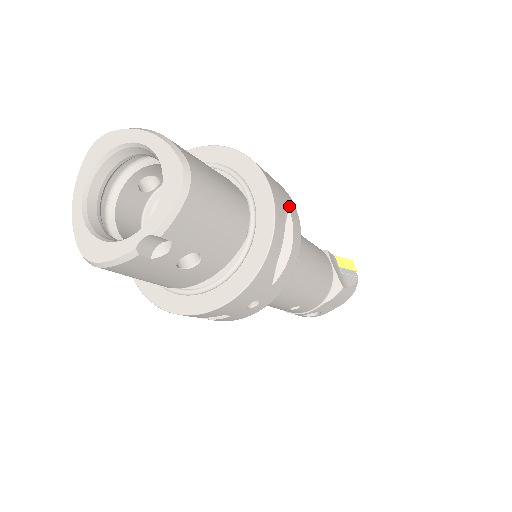
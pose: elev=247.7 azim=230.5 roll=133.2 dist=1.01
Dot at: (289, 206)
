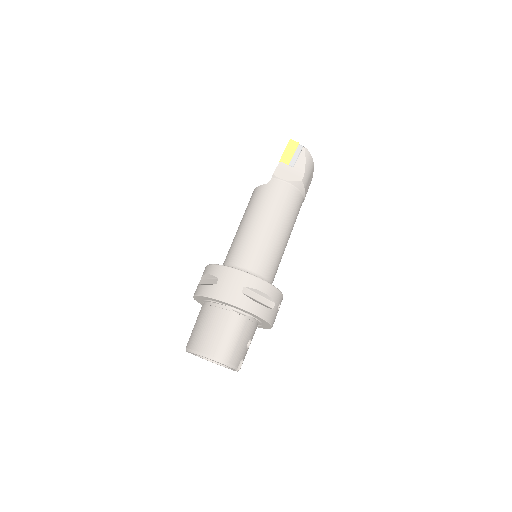
Dot at: (243, 285)
